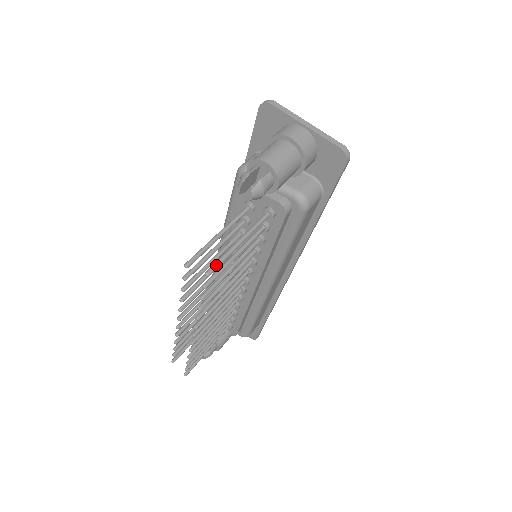
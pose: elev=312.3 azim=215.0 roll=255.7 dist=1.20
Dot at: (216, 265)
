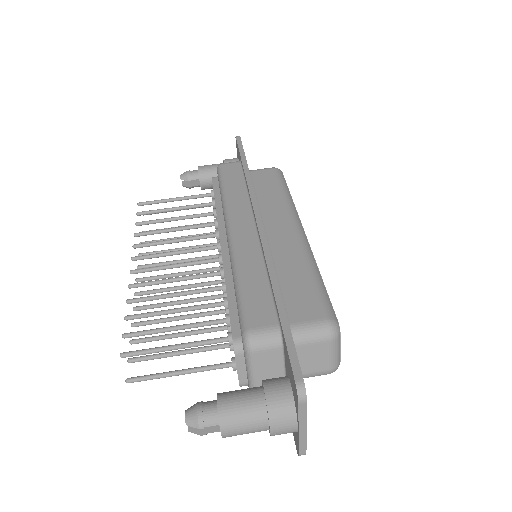
Dot at: (140, 381)
